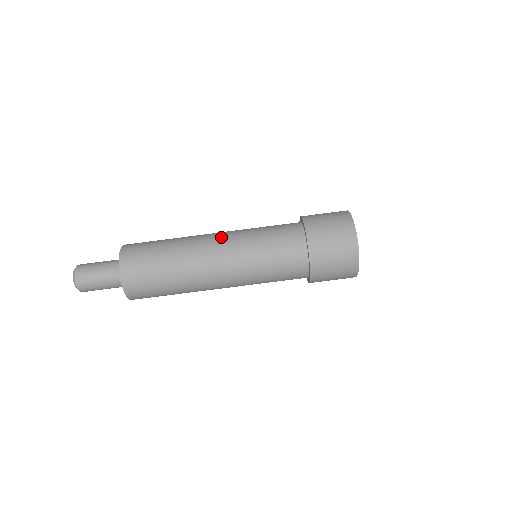
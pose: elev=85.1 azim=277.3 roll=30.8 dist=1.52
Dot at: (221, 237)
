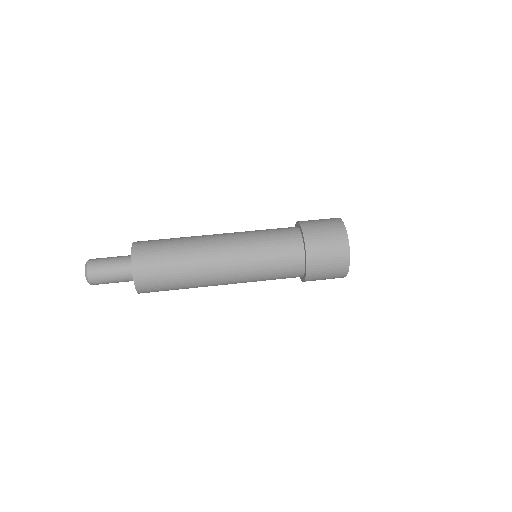
Dot at: (226, 233)
